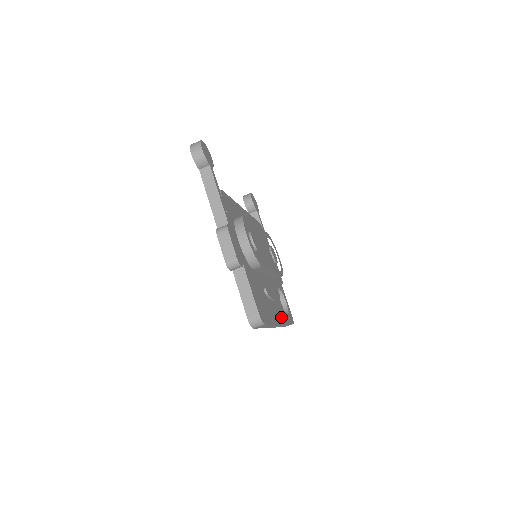
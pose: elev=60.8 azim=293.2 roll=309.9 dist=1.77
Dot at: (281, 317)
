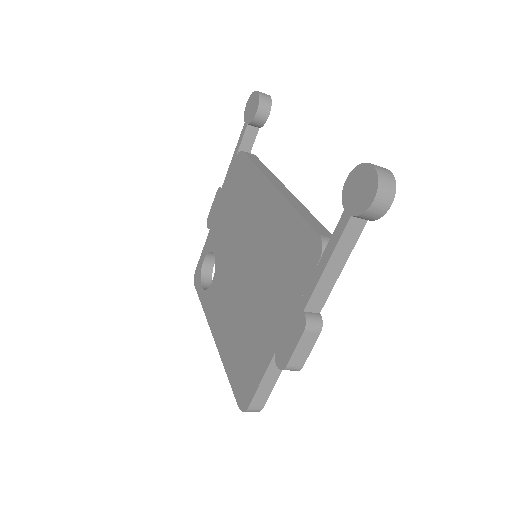
Dot at: occluded
